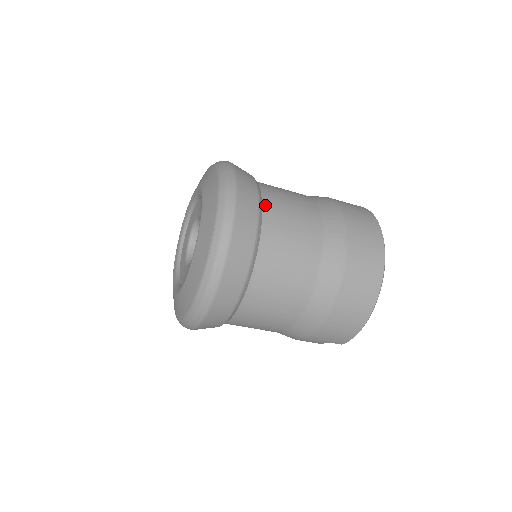
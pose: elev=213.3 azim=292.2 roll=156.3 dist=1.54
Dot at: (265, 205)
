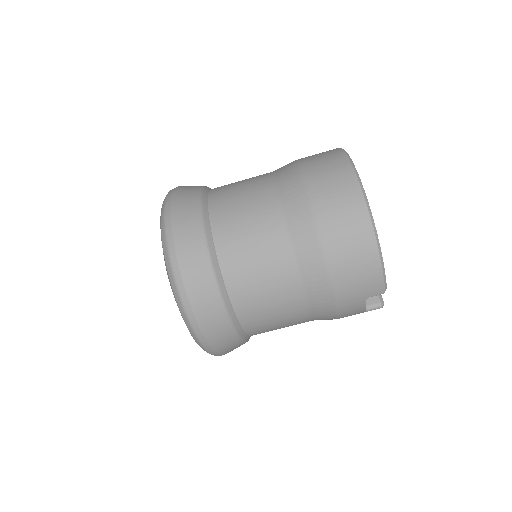
Dot at: (211, 198)
